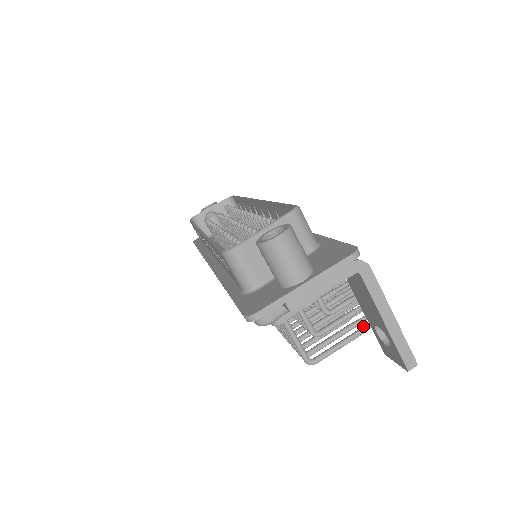
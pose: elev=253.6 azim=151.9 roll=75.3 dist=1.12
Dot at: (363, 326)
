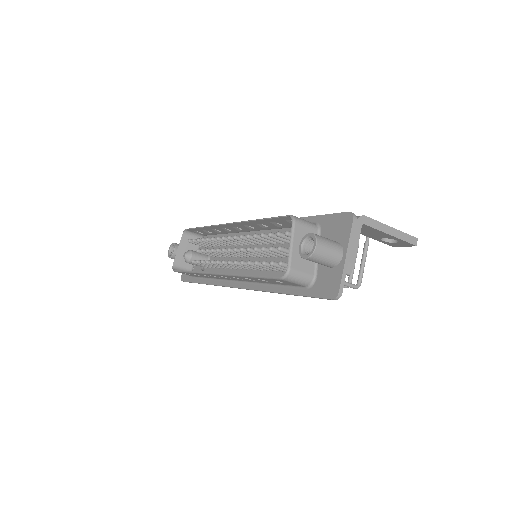
Dot at: (365, 242)
